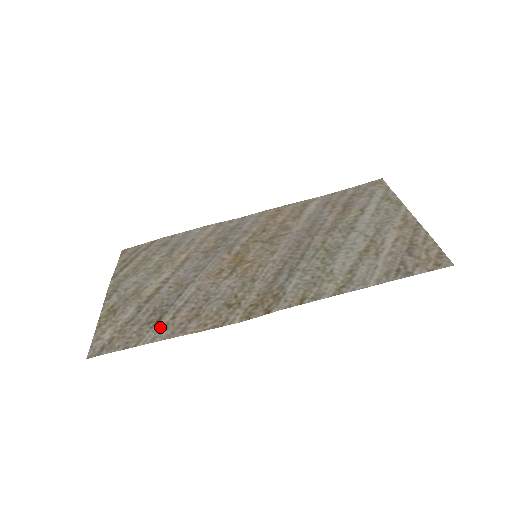
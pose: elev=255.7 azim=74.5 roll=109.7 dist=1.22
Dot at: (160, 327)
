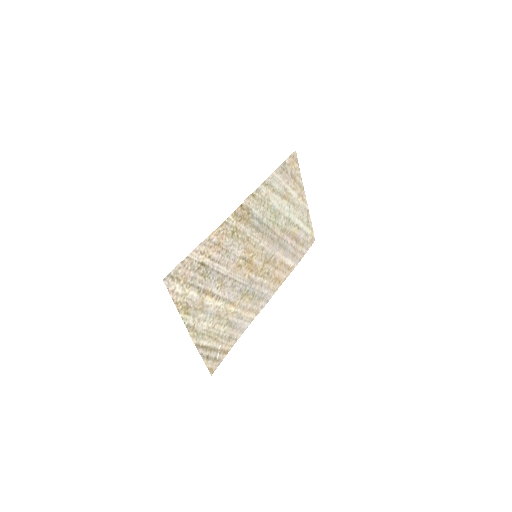
Dot at: (202, 257)
